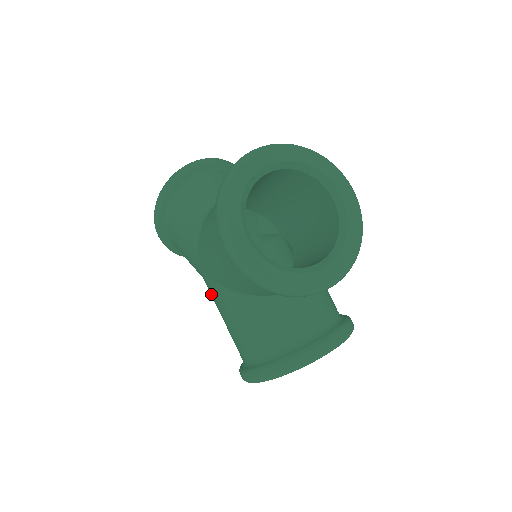
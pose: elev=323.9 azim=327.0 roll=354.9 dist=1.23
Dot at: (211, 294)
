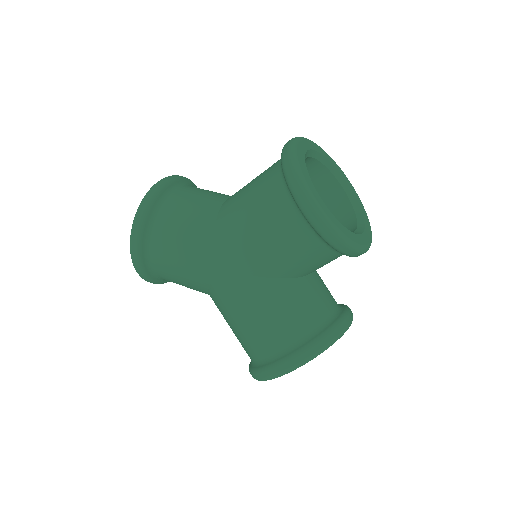
Dot at: (226, 293)
